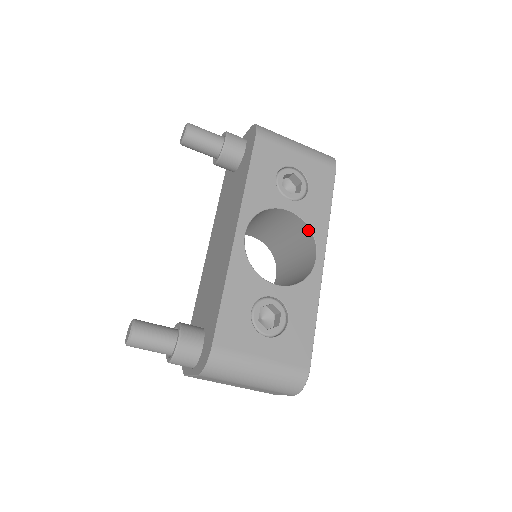
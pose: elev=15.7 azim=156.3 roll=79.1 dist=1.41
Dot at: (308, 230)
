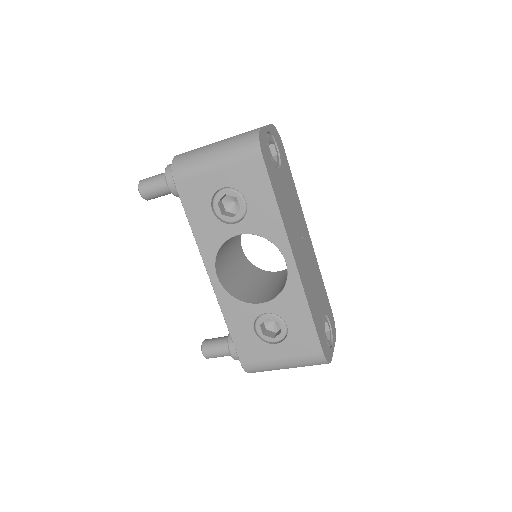
Dot at: (267, 239)
